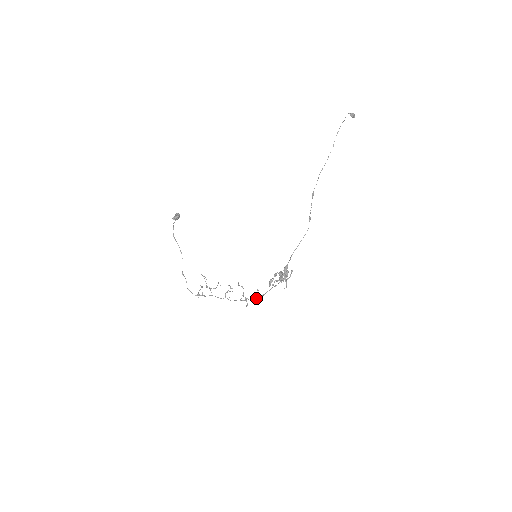
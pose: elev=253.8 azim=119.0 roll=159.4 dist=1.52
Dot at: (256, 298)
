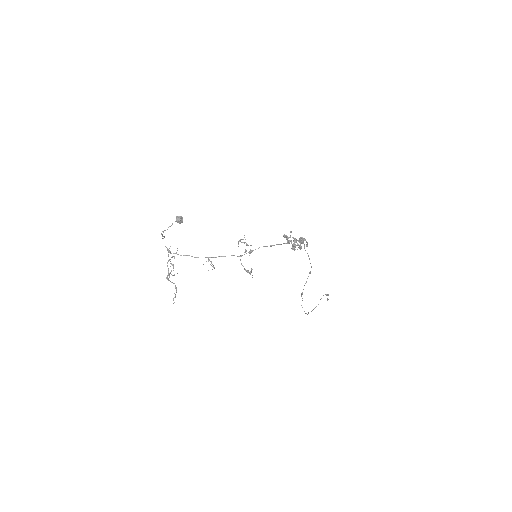
Dot at: occluded
